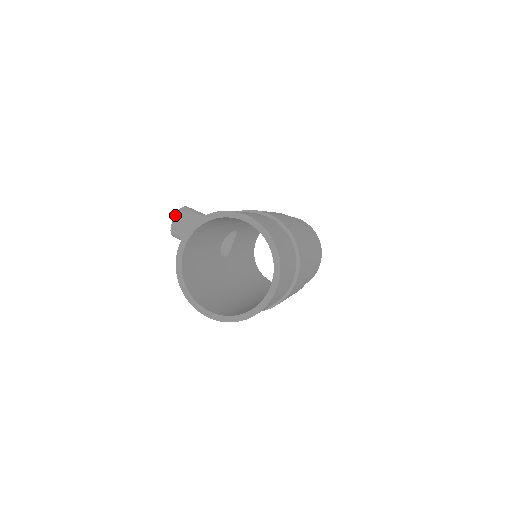
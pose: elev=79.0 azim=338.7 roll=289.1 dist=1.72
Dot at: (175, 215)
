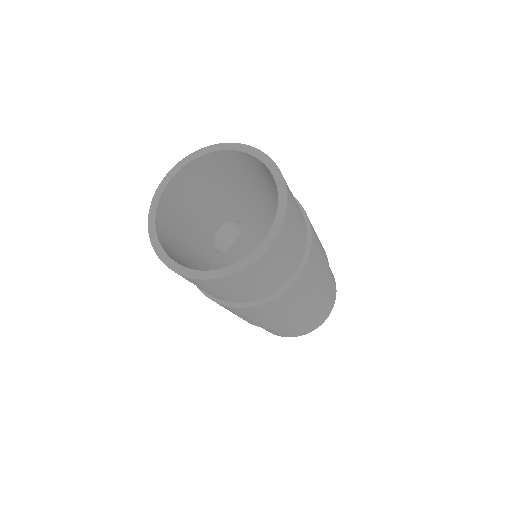
Dot at: occluded
